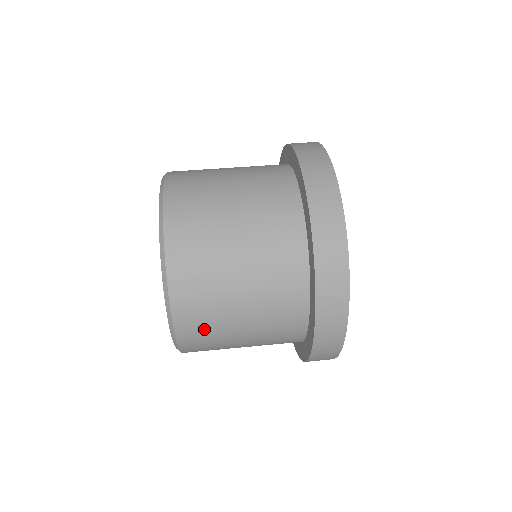
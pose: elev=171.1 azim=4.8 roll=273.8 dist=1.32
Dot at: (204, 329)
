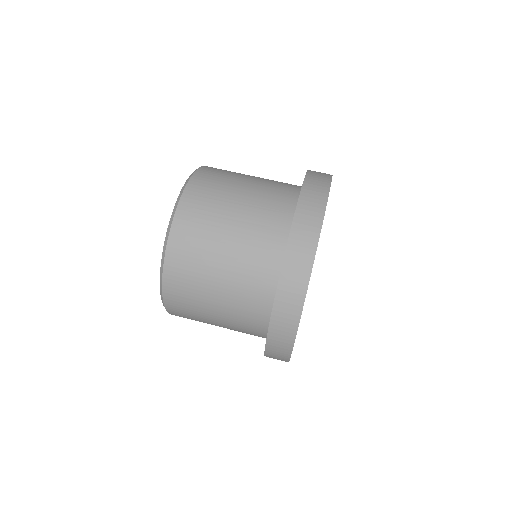
Dot at: (194, 239)
